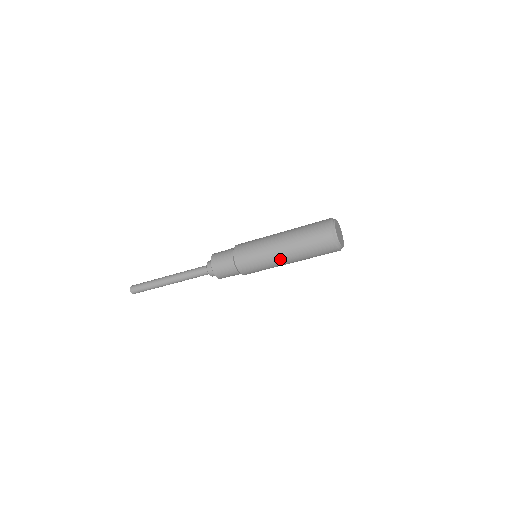
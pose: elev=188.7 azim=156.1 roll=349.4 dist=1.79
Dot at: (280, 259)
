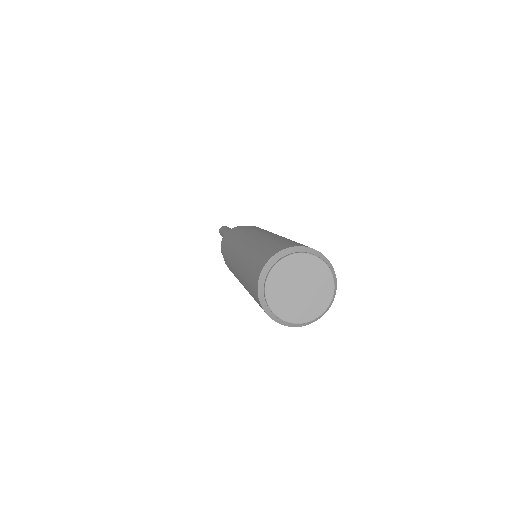
Dot at: occluded
